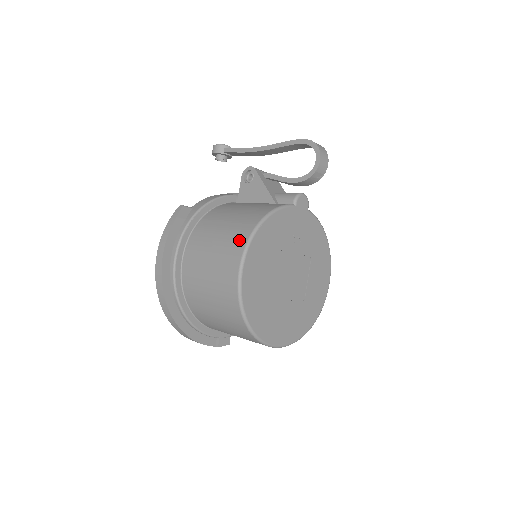
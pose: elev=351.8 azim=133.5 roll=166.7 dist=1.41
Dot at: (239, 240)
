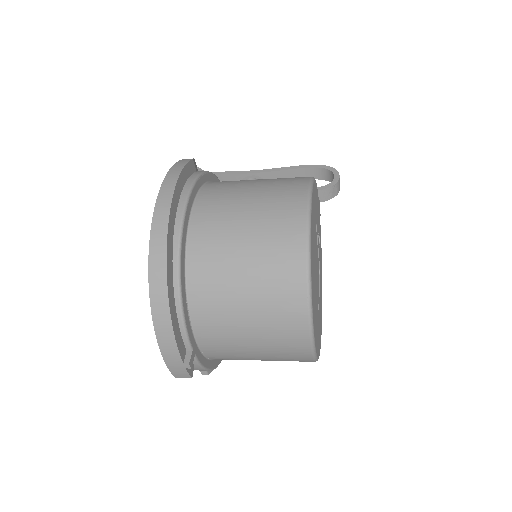
Dot at: (296, 180)
